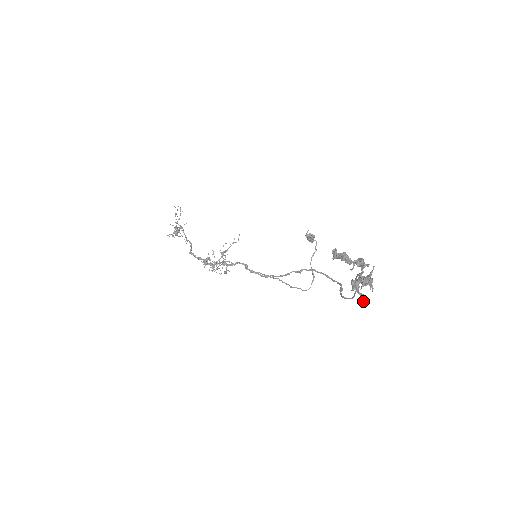
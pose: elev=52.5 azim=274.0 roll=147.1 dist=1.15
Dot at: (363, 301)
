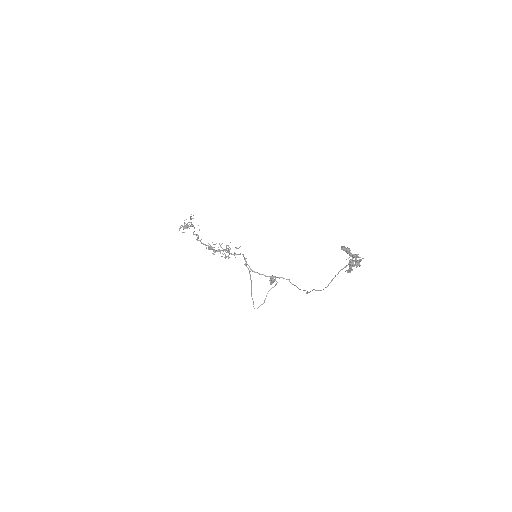
Dot at: occluded
